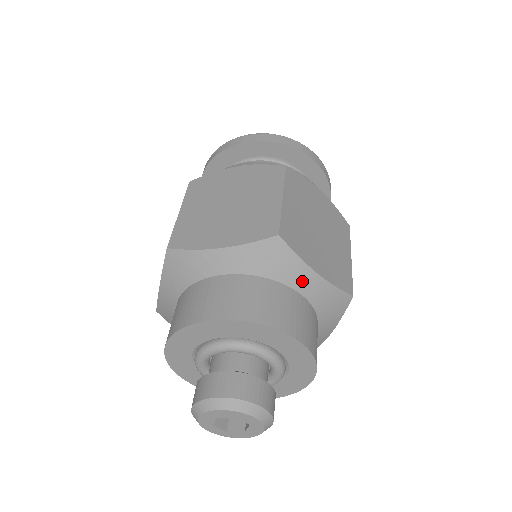
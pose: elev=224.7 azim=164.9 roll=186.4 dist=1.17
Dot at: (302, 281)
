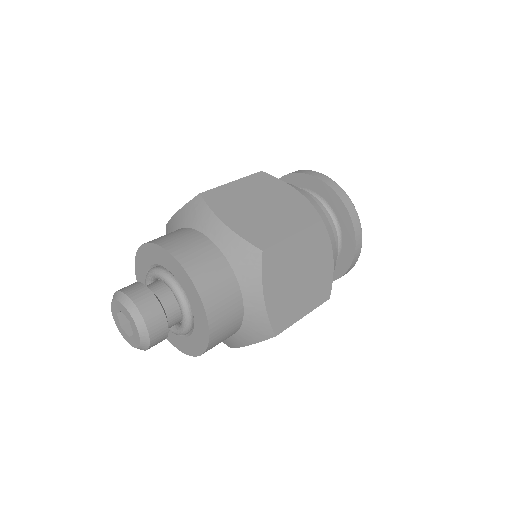
Dot at: (213, 230)
